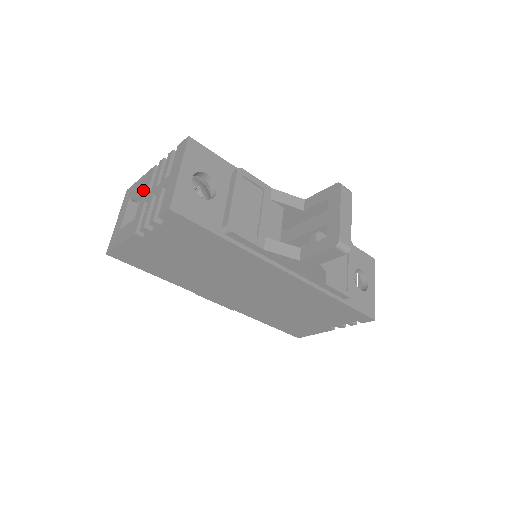
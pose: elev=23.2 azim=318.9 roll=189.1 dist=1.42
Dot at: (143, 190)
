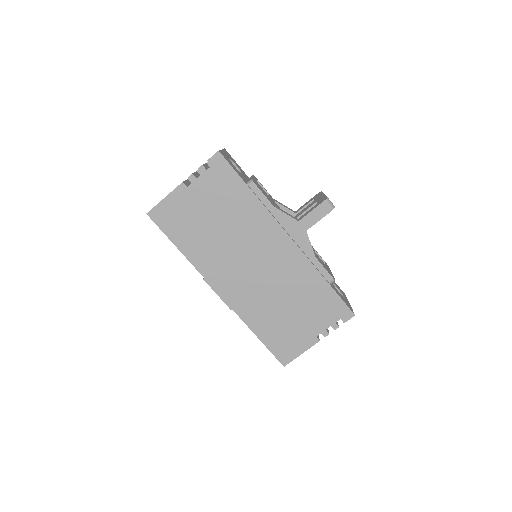
Dot at: occluded
